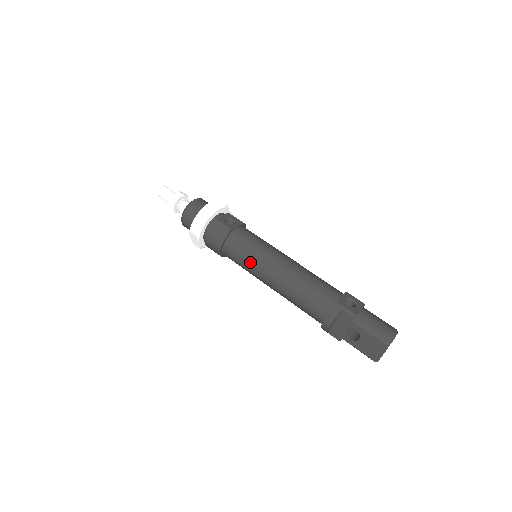
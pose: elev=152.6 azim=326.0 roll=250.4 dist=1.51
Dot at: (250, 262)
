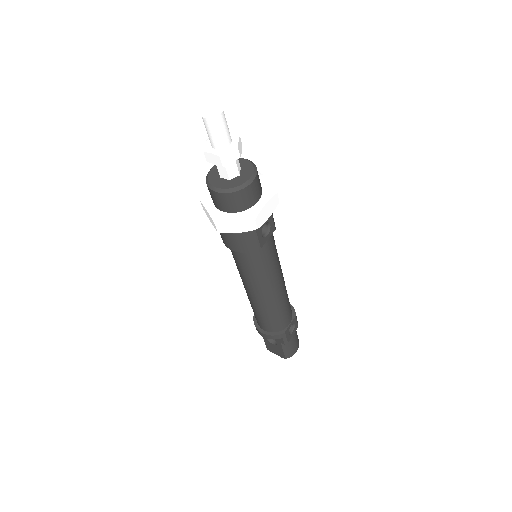
Dot at: (249, 276)
